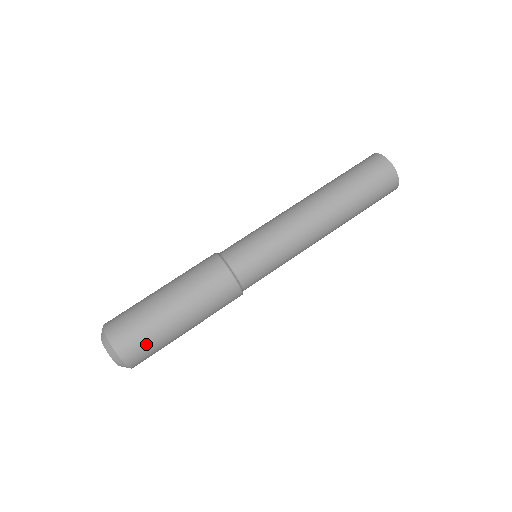
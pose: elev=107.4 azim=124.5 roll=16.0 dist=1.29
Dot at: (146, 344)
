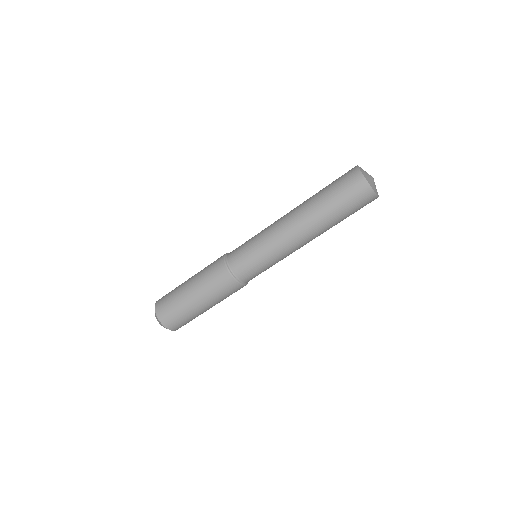
Dot at: occluded
